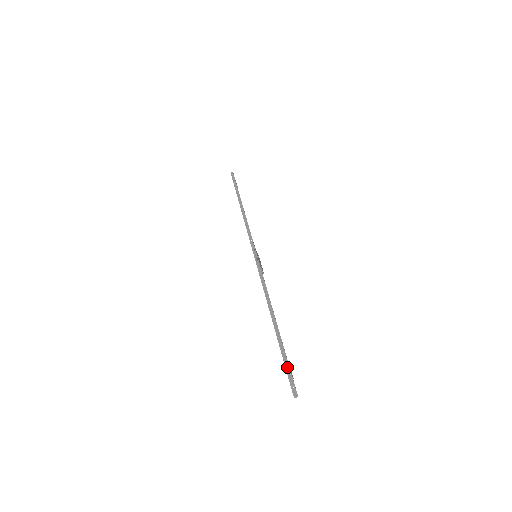
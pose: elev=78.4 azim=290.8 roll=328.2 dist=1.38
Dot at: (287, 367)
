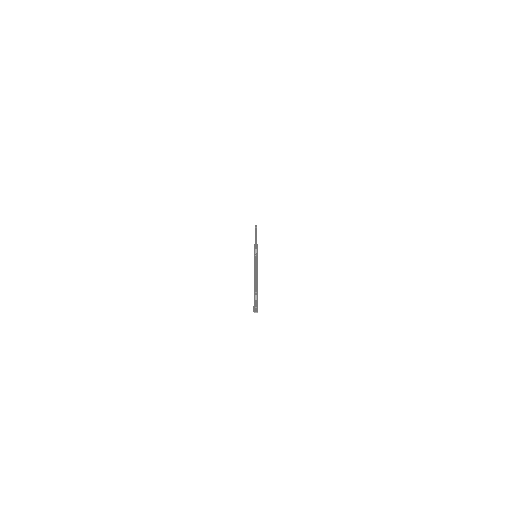
Dot at: (256, 294)
